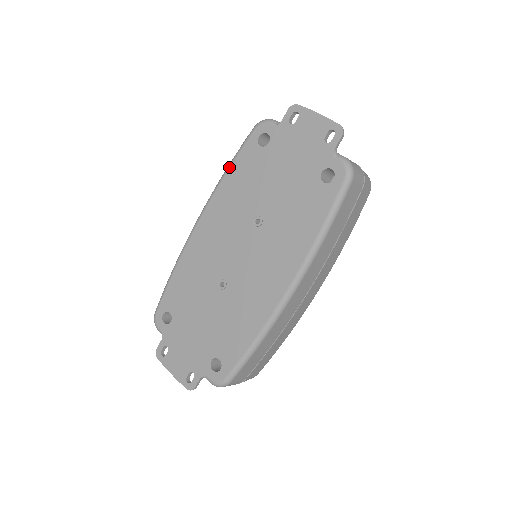
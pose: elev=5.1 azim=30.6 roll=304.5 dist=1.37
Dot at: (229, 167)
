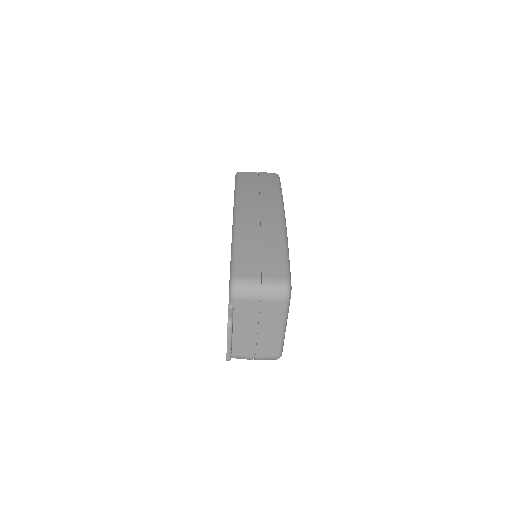
Dot at: occluded
